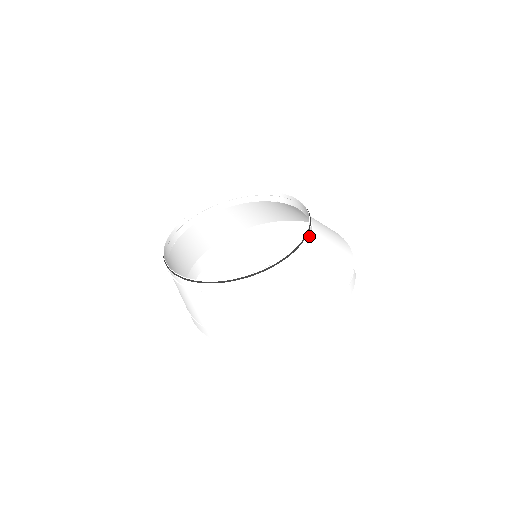
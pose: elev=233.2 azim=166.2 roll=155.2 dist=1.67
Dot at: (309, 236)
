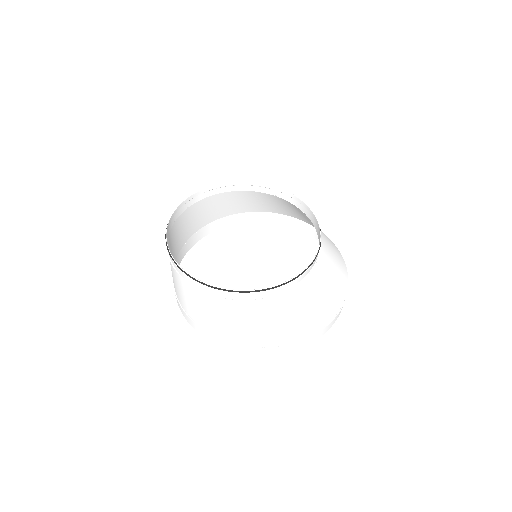
Dot at: (308, 271)
